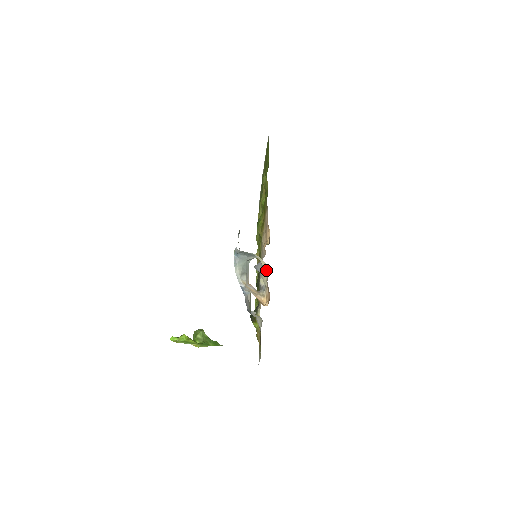
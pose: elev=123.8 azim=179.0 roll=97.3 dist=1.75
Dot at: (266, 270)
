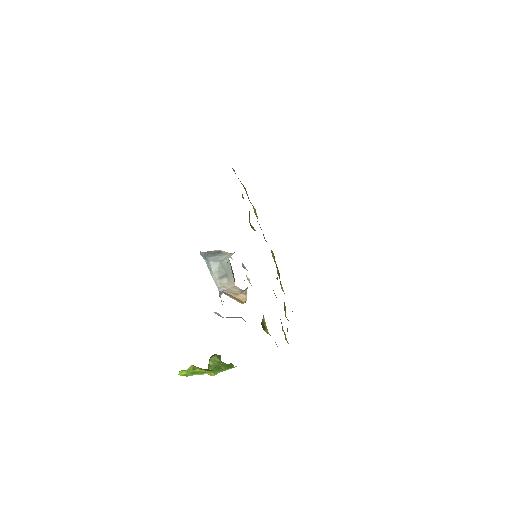
Dot at: occluded
